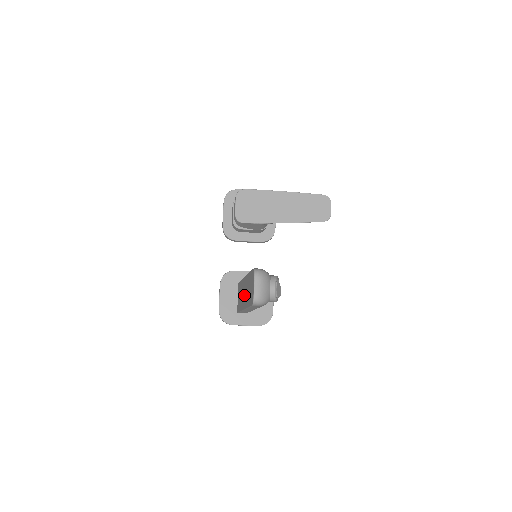
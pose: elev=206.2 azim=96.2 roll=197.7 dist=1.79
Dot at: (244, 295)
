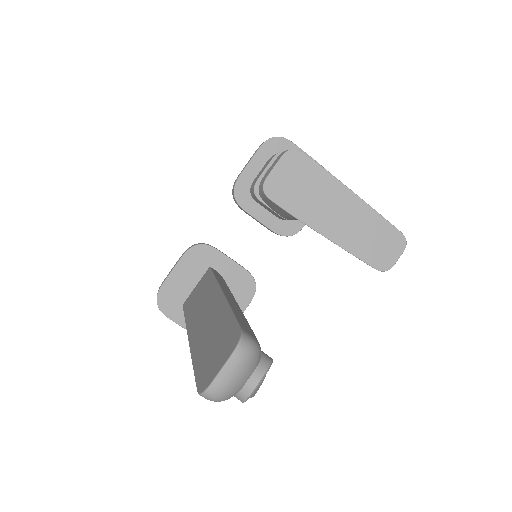
Dot at: (202, 318)
